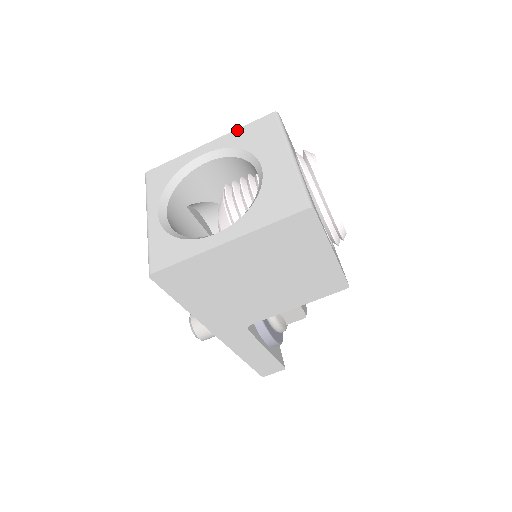
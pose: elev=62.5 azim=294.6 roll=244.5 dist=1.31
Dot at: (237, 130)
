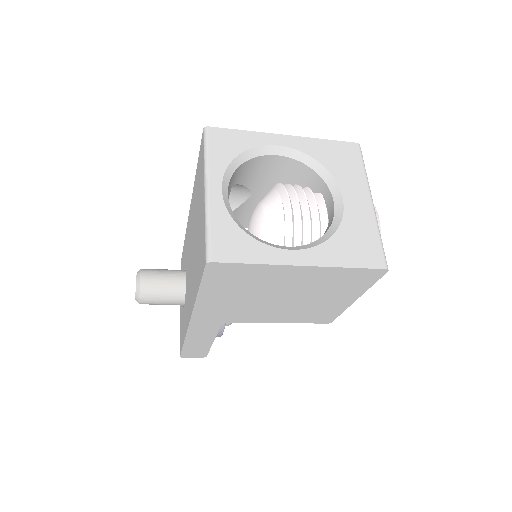
Dot at: (319, 140)
